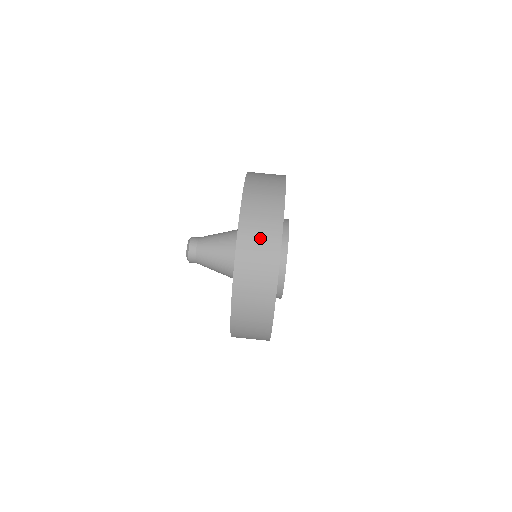
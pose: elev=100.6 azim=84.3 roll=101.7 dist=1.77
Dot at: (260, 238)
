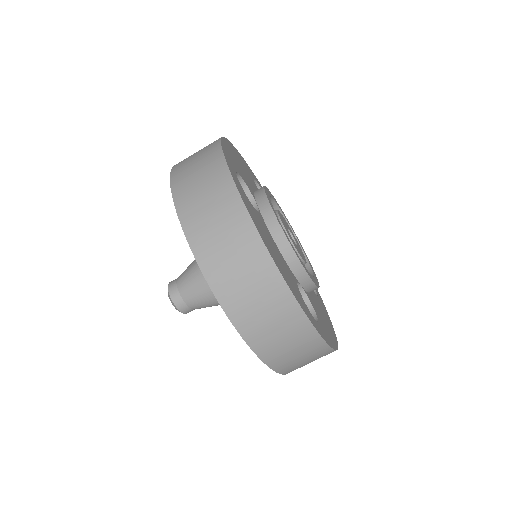
Dot at: (284, 339)
